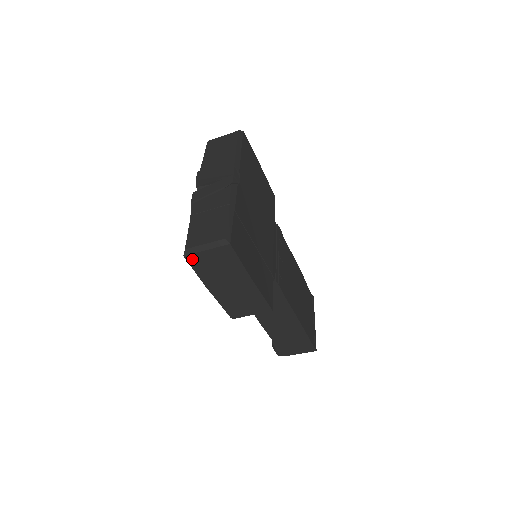
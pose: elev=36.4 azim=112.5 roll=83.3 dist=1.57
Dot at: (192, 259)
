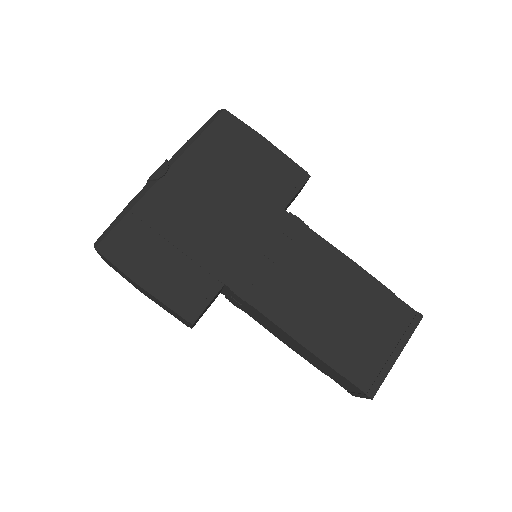
Dot at: (108, 264)
